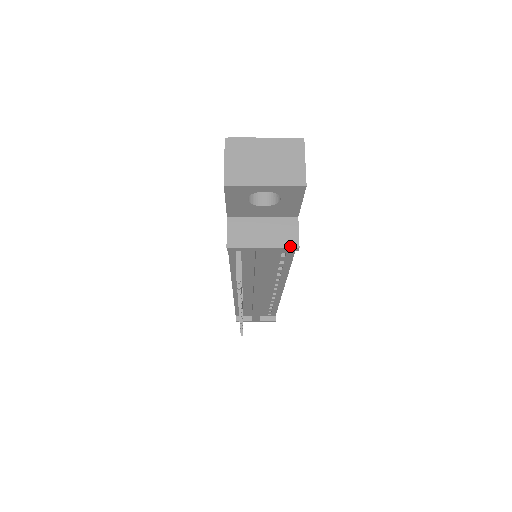
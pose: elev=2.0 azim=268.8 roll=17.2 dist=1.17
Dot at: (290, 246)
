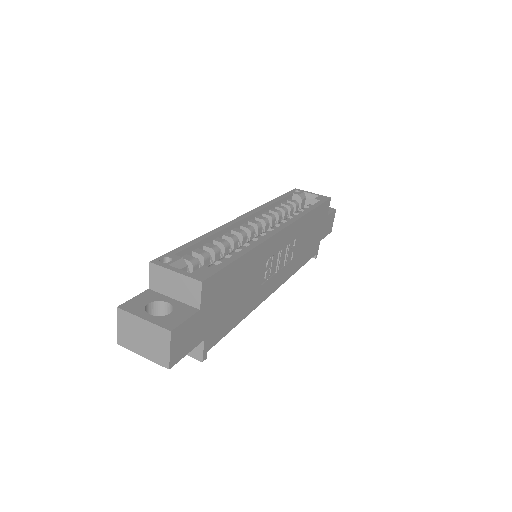
Dot at: (196, 358)
